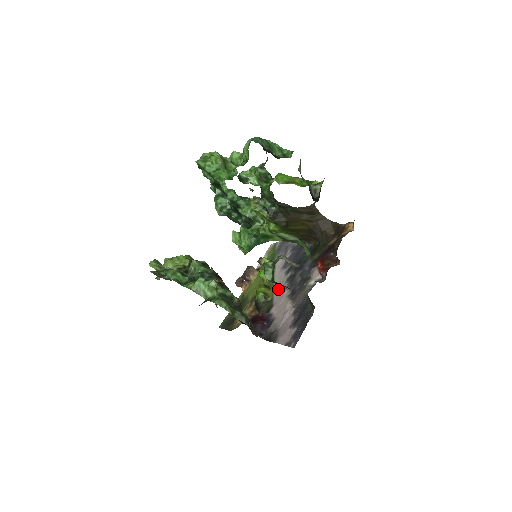
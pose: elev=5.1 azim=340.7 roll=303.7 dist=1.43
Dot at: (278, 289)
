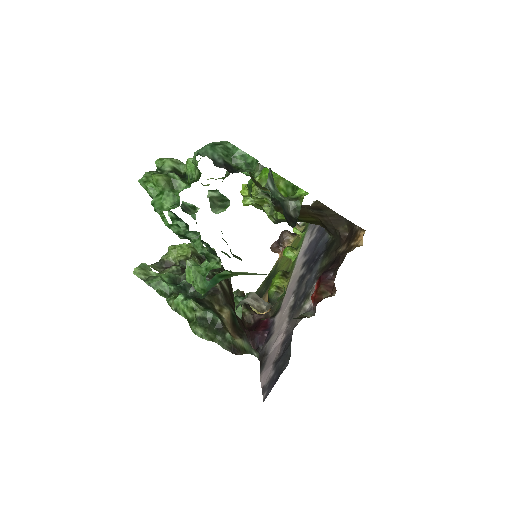
Dot at: (290, 287)
